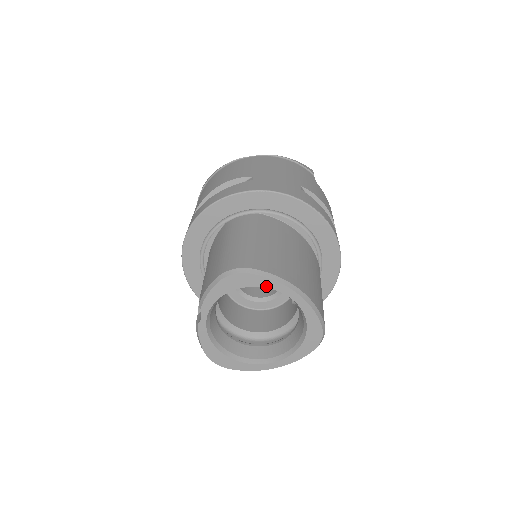
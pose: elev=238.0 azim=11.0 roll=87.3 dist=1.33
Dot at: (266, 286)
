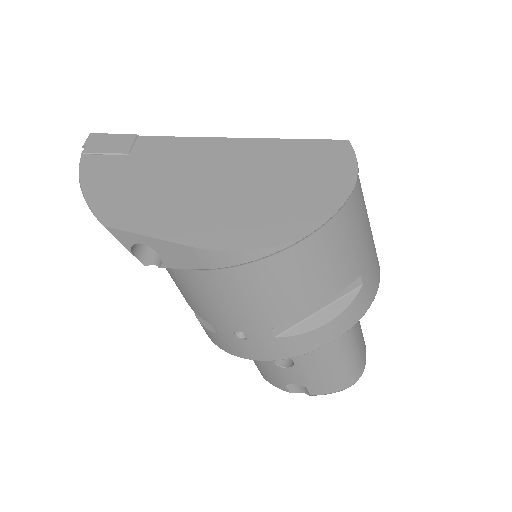
Dot at: occluded
